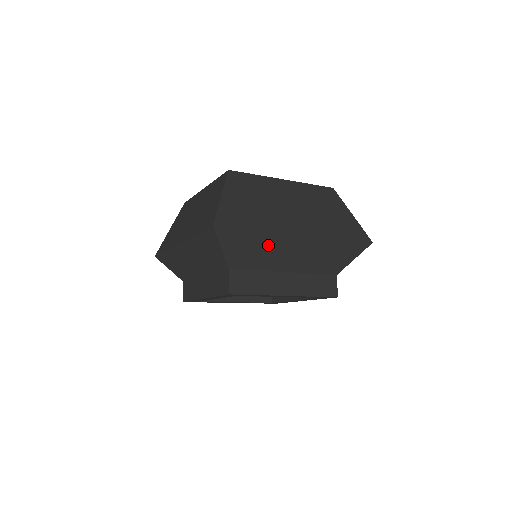
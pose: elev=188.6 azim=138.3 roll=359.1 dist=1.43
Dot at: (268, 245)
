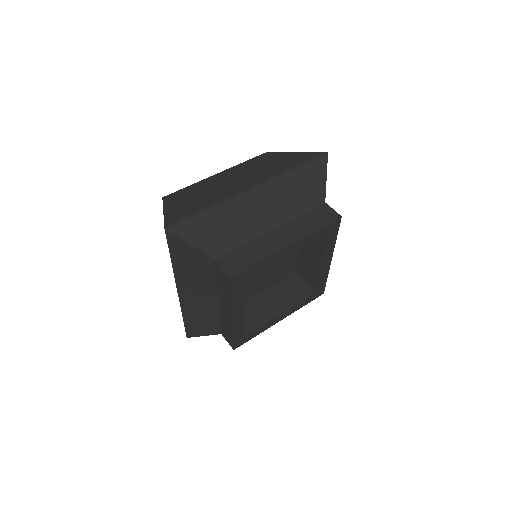
Dot at: occluded
